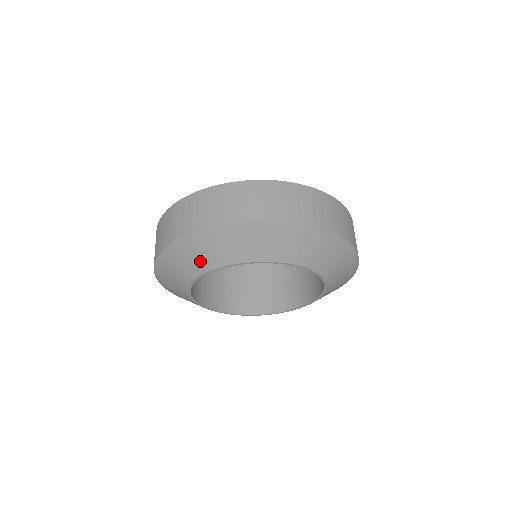
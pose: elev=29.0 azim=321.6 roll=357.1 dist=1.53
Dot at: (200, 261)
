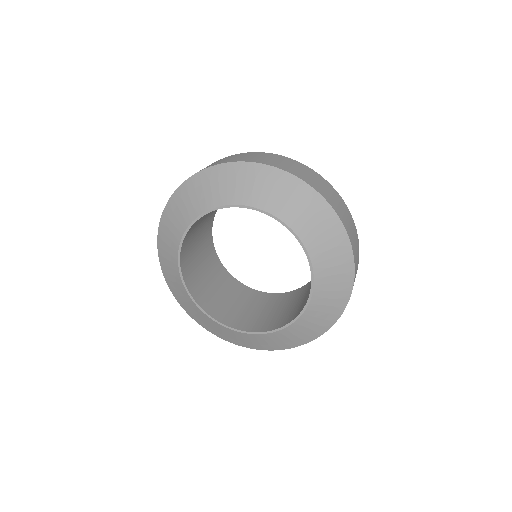
Dot at: (171, 258)
